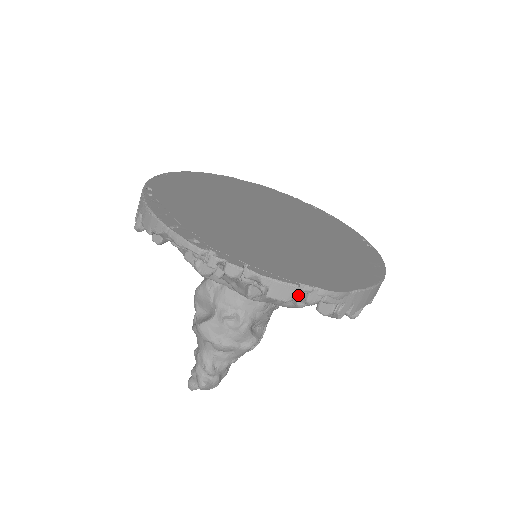
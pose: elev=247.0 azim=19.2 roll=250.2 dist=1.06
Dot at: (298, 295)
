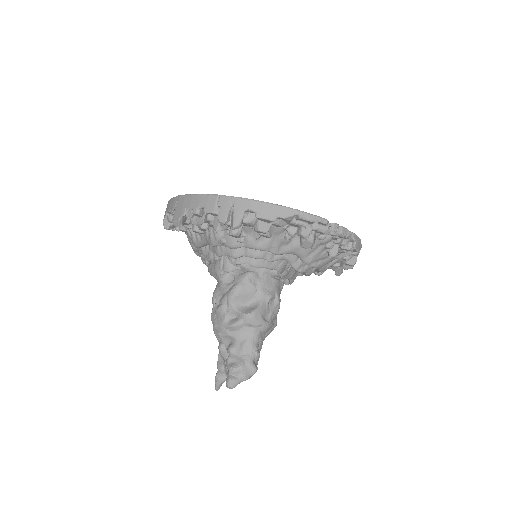
Dot at: occluded
